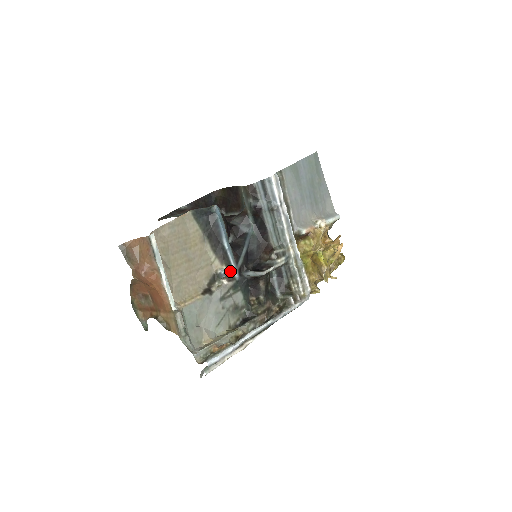
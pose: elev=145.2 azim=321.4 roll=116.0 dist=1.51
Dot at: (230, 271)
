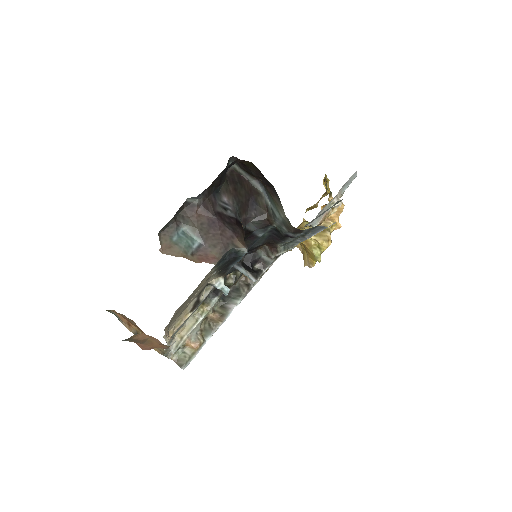
Dot at: occluded
